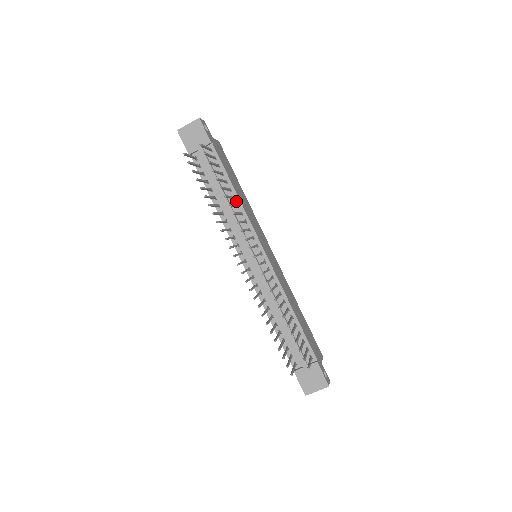
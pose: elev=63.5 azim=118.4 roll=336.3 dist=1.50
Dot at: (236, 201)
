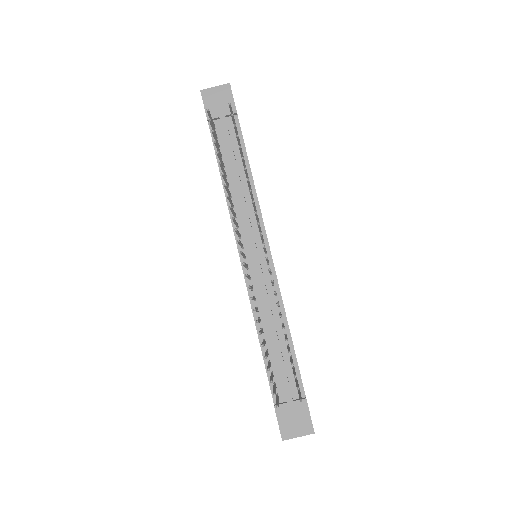
Dot at: occluded
